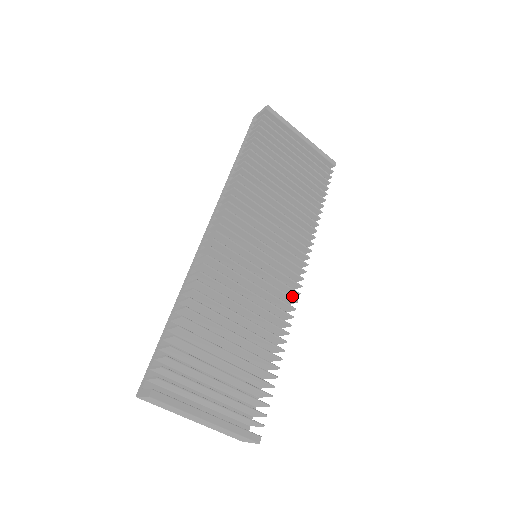
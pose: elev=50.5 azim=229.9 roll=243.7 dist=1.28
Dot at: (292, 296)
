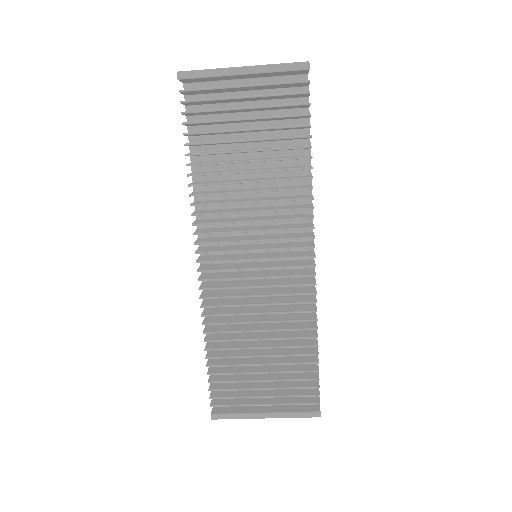
Dot at: occluded
